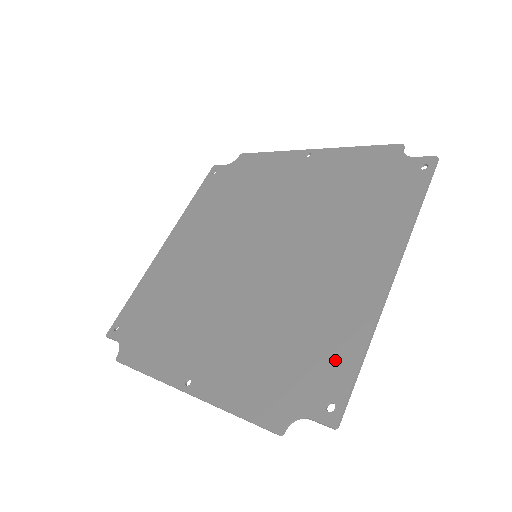
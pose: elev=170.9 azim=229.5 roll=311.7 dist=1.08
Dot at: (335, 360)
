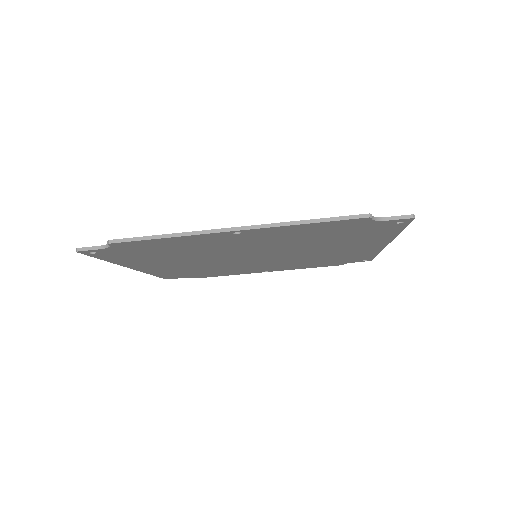
Dot at: occluded
